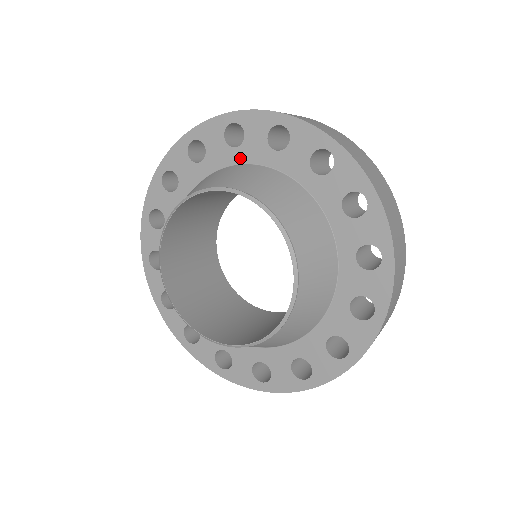
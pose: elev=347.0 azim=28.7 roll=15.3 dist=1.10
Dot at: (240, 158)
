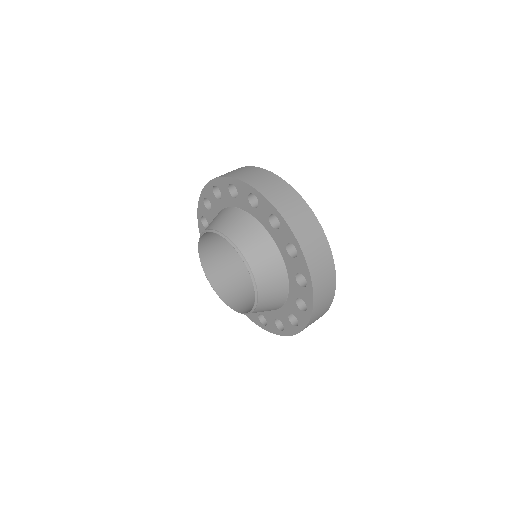
Dot at: (224, 204)
